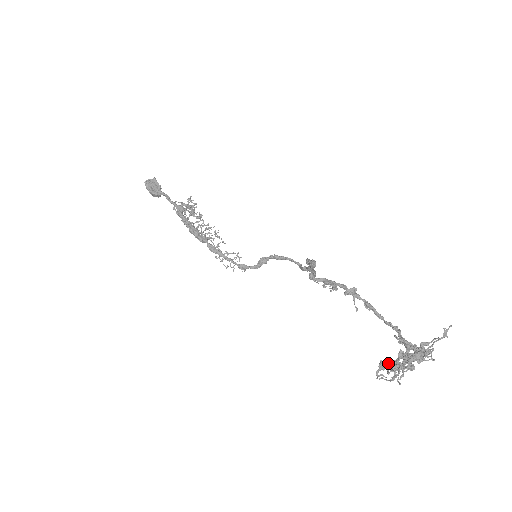
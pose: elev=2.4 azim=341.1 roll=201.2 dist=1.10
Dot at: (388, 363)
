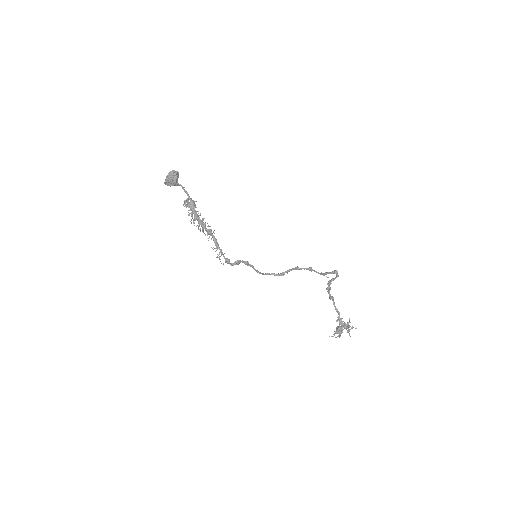
Dot at: occluded
